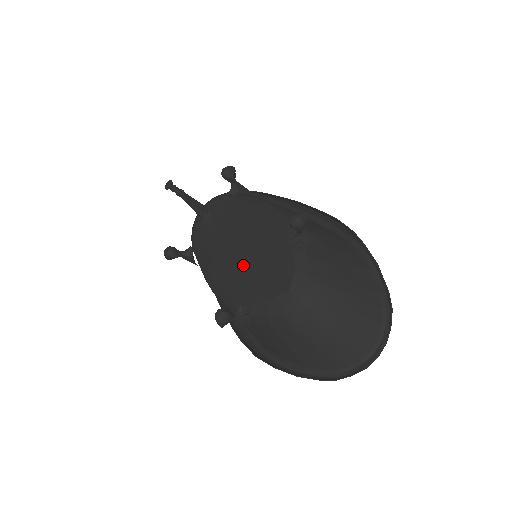
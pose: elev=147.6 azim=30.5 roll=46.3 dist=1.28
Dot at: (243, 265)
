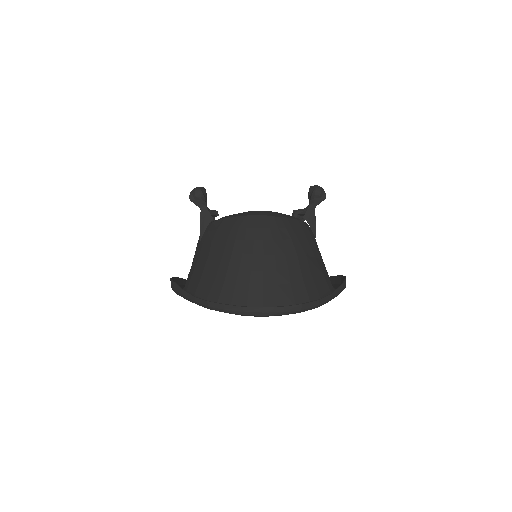
Dot at: occluded
